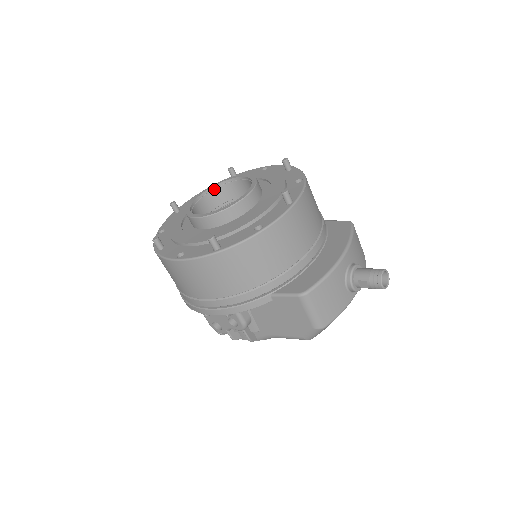
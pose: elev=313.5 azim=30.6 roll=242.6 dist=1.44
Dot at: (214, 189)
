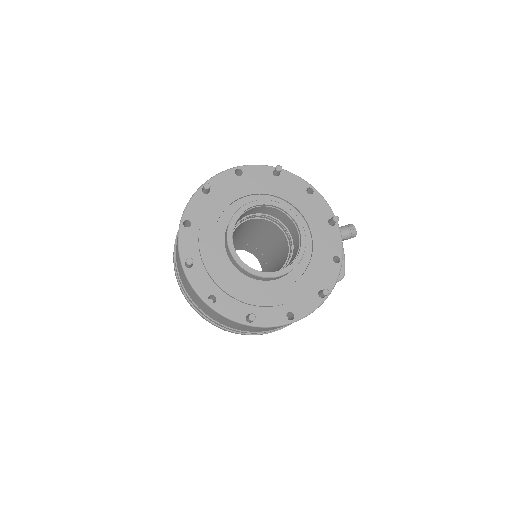
Dot at: occluded
